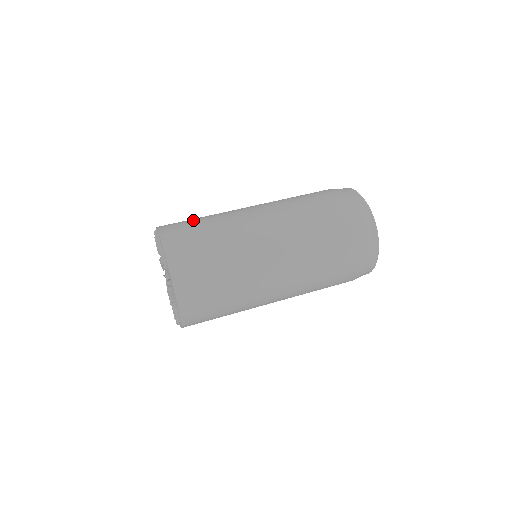
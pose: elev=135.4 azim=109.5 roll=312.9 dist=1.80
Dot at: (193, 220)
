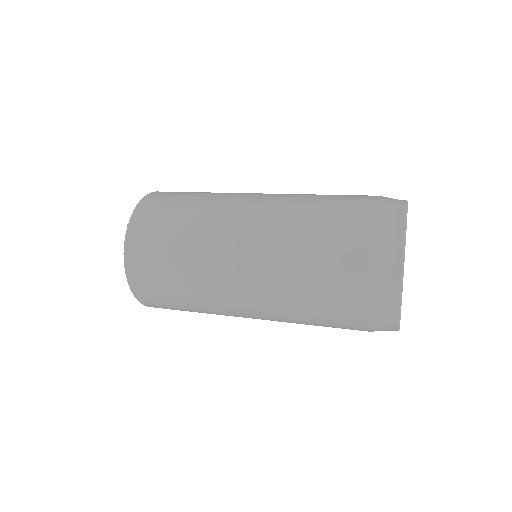
Dot at: occluded
